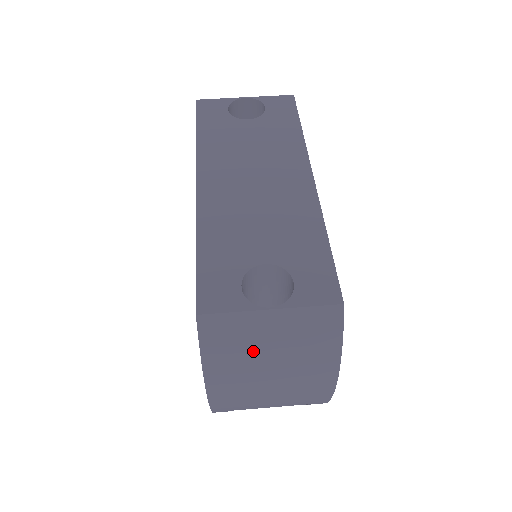
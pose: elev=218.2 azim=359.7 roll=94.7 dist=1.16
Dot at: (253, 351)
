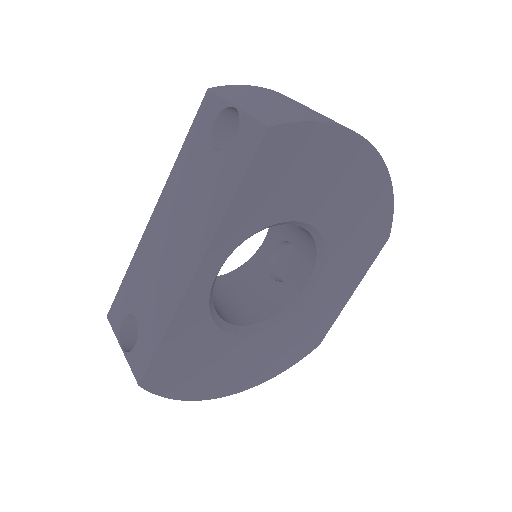
Dot at: occluded
